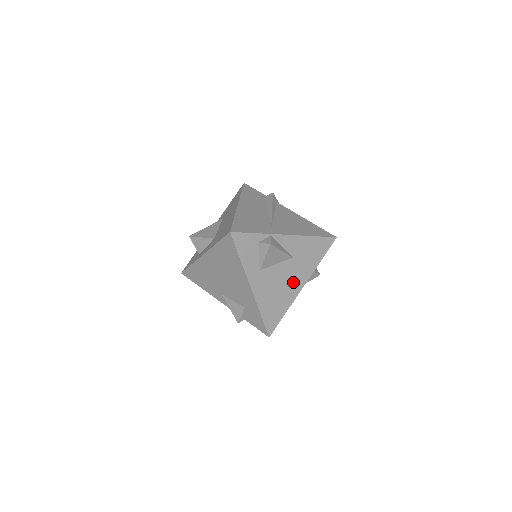
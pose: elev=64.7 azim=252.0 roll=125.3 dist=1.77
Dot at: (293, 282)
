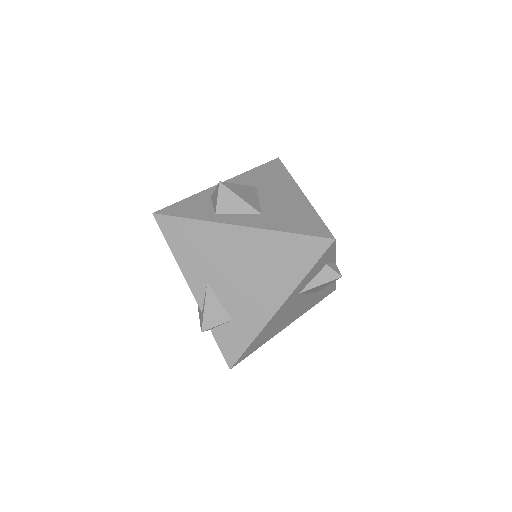
Dot at: (291, 317)
